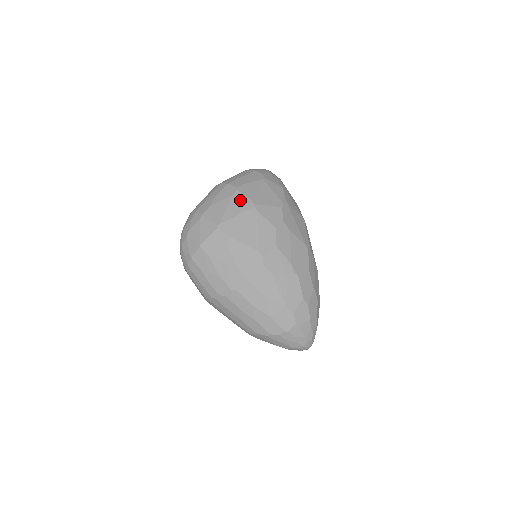
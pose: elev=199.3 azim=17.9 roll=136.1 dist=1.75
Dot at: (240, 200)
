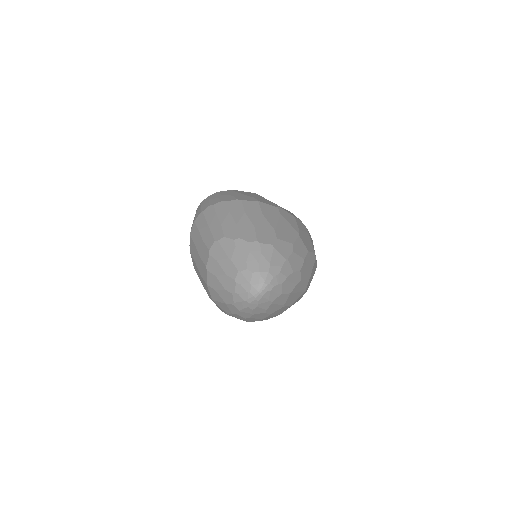
Dot at: occluded
